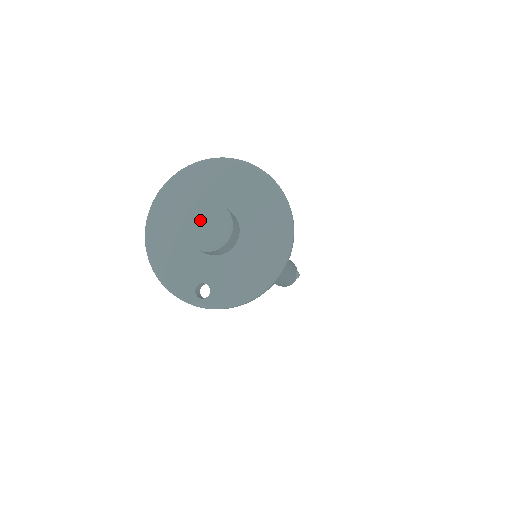
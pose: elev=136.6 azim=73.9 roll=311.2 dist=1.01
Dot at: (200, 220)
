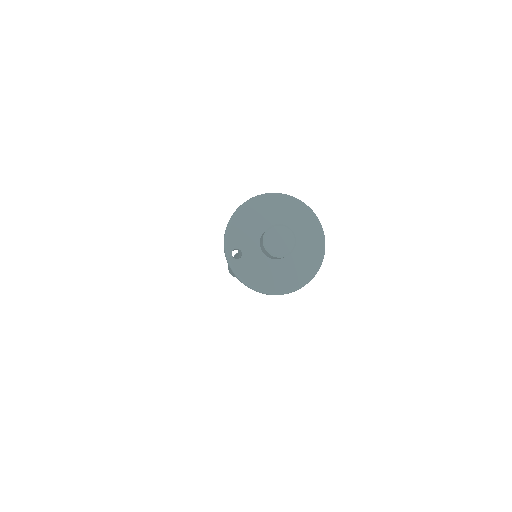
Dot at: (281, 235)
